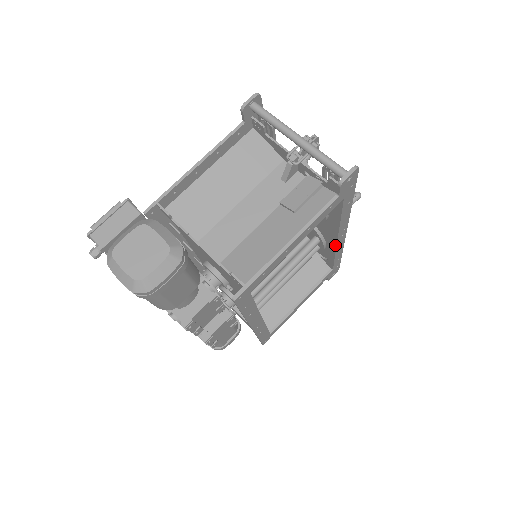
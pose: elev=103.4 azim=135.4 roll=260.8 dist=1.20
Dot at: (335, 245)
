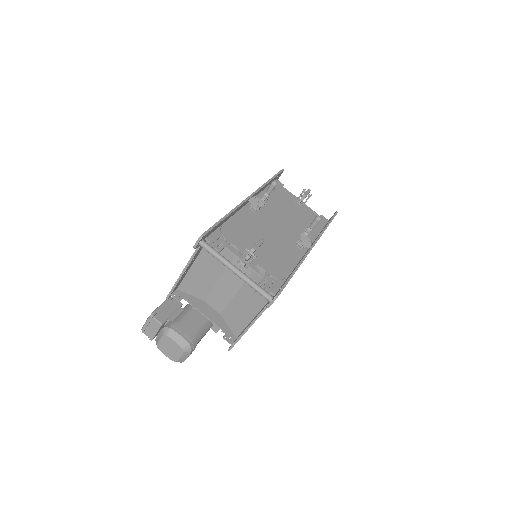
Dot at: occluded
